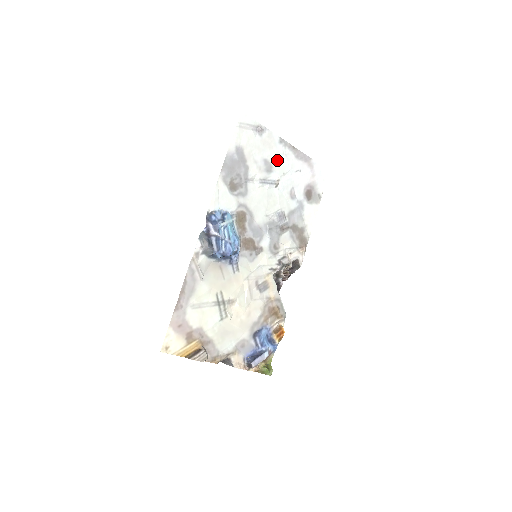
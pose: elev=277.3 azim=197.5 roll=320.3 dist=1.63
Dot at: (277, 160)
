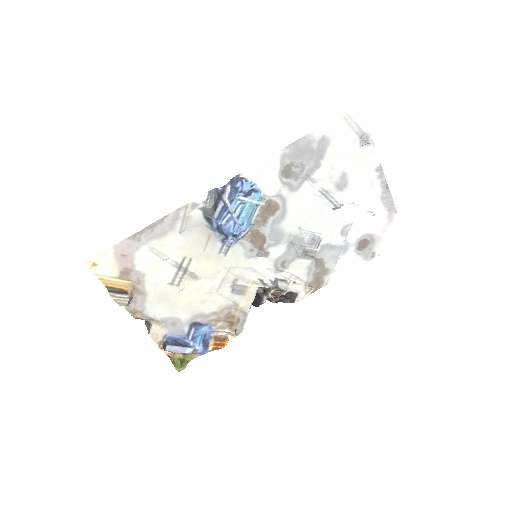
Dot at: (358, 184)
